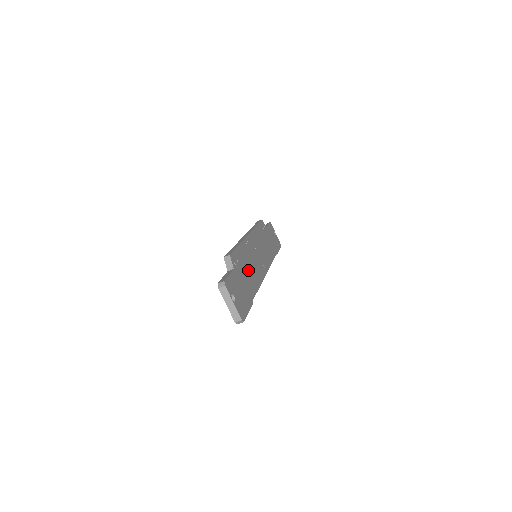
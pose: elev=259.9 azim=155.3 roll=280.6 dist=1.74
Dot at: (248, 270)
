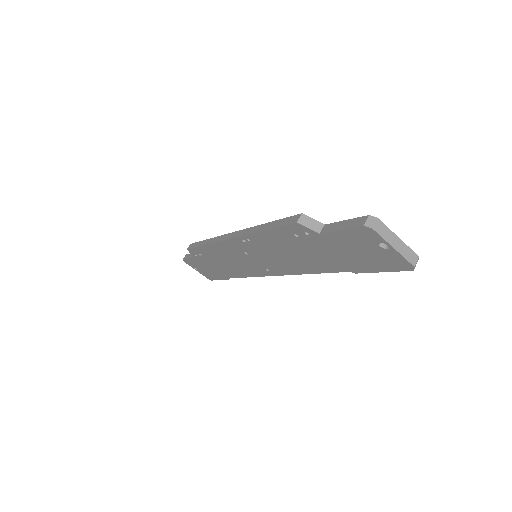
Dot at: occluded
